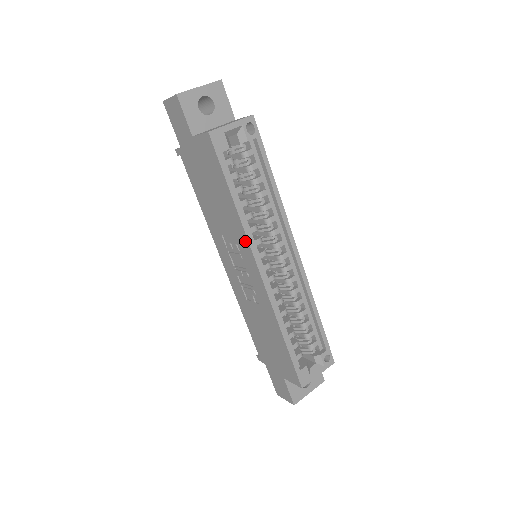
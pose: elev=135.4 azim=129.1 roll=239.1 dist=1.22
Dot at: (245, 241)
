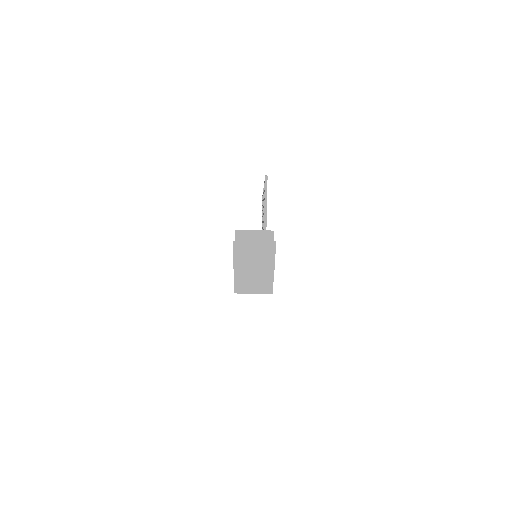
Dot at: occluded
